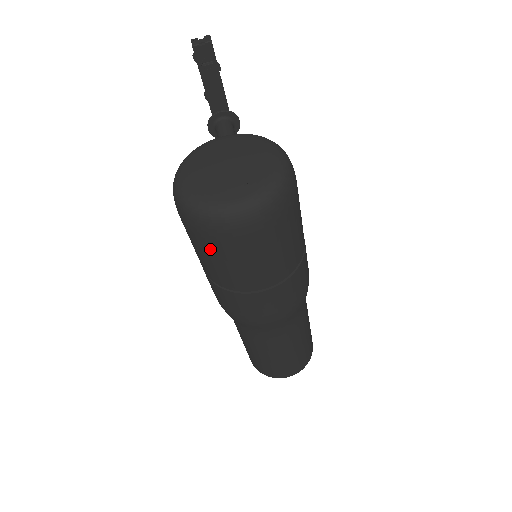
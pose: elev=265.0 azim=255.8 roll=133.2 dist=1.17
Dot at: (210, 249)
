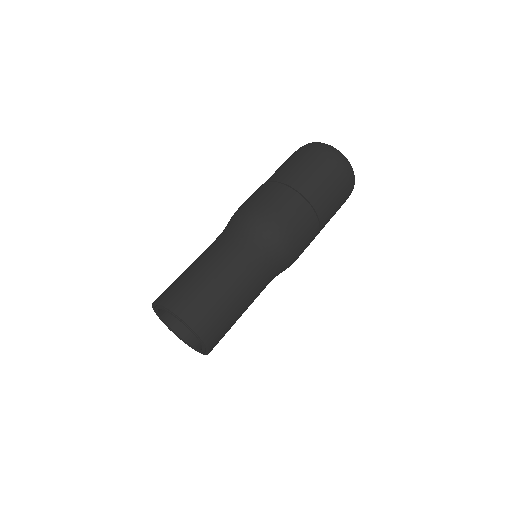
Dot at: (301, 155)
